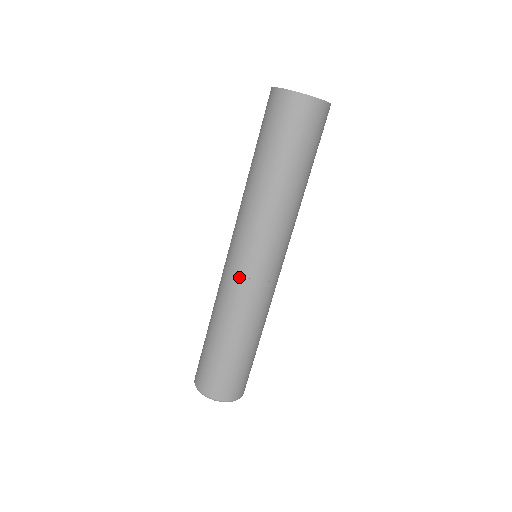
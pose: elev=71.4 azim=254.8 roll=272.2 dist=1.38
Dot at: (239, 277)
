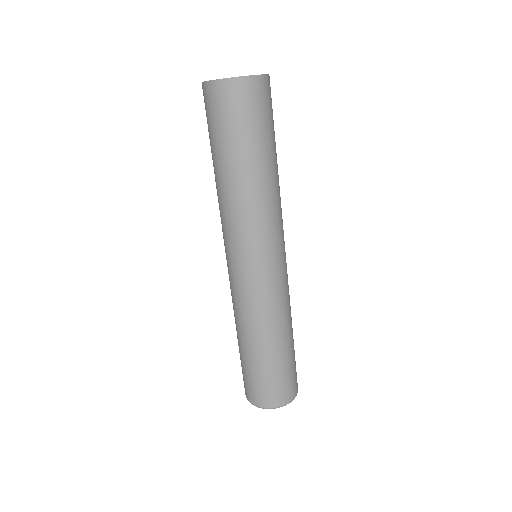
Dot at: (247, 285)
